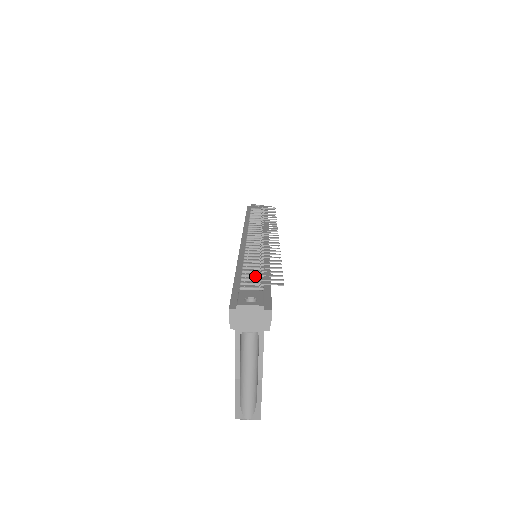
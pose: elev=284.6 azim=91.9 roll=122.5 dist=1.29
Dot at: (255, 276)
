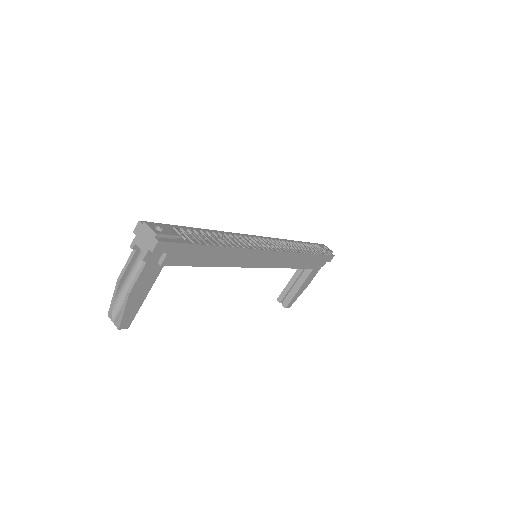
Dot at: occluded
